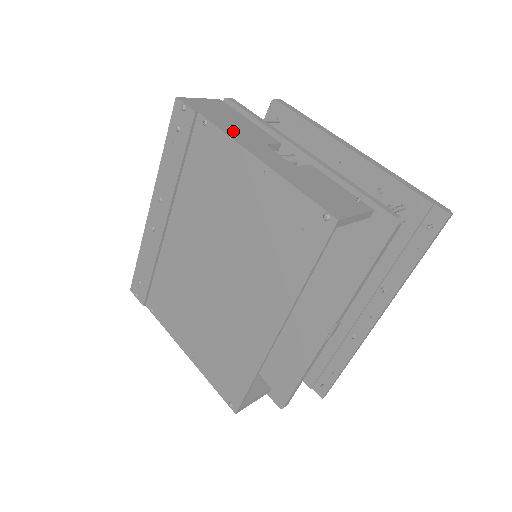
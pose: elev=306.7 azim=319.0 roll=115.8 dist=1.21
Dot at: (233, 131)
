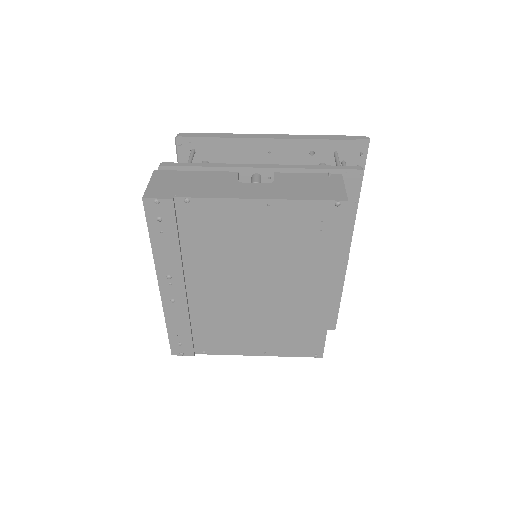
Dot at: (212, 191)
